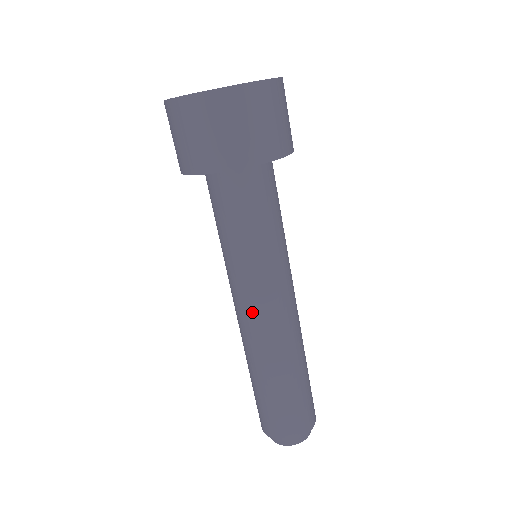
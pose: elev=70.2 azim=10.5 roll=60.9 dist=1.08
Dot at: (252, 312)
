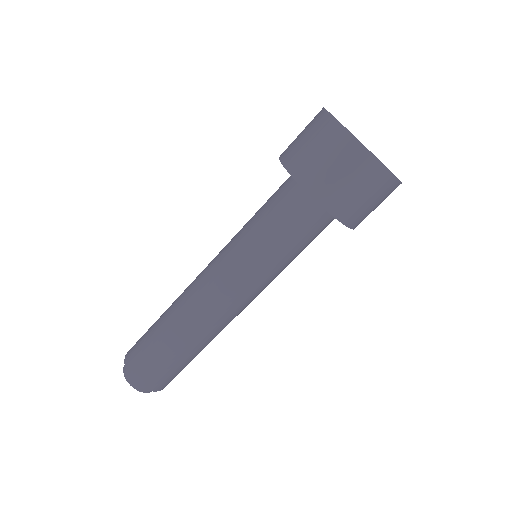
Dot at: (209, 277)
